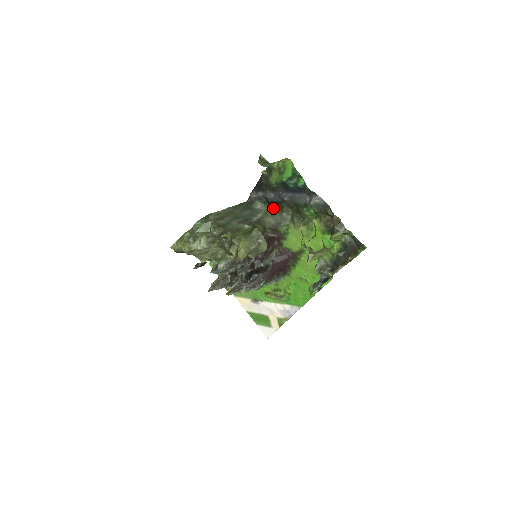
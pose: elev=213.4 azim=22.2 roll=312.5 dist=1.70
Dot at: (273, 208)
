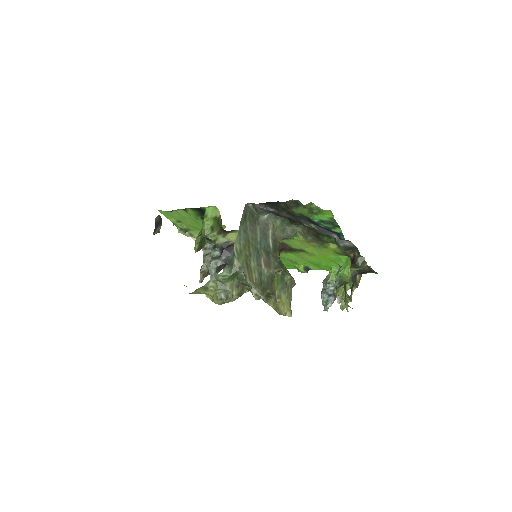
Dot at: (281, 219)
